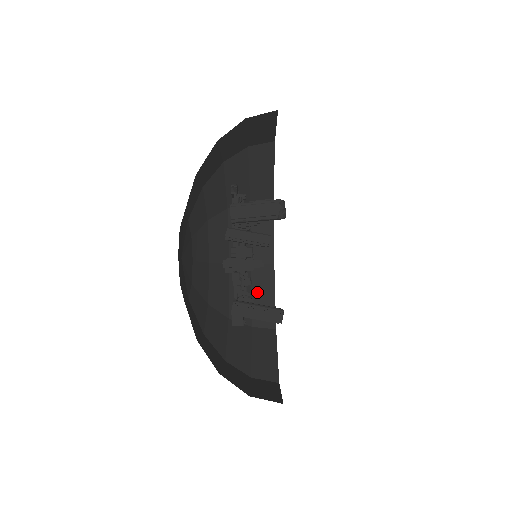
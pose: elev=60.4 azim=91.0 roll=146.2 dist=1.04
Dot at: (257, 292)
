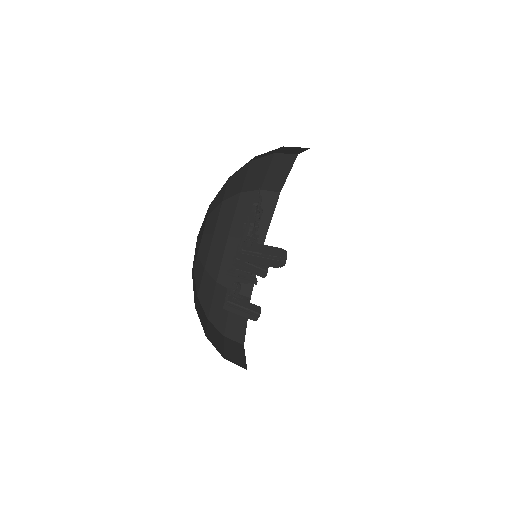
Dot at: occluded
